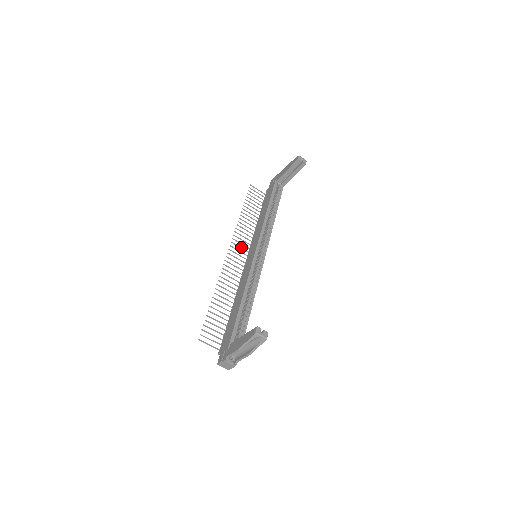
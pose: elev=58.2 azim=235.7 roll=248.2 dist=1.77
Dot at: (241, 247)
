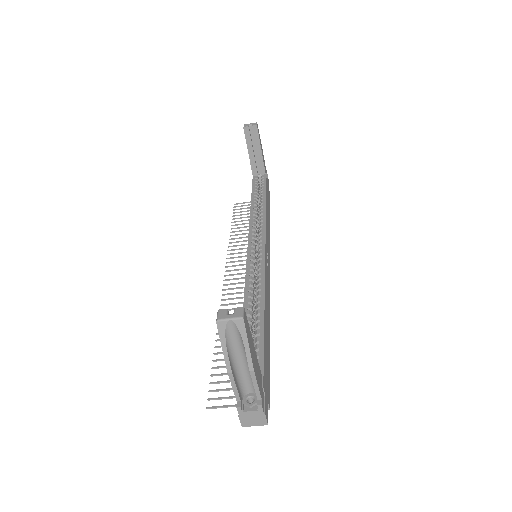
Dot at: (242, 264)
